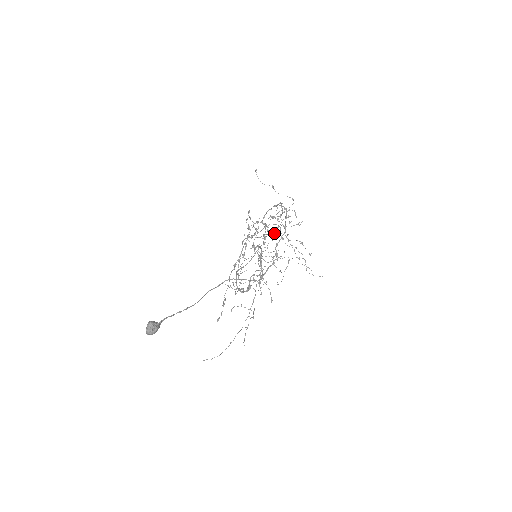
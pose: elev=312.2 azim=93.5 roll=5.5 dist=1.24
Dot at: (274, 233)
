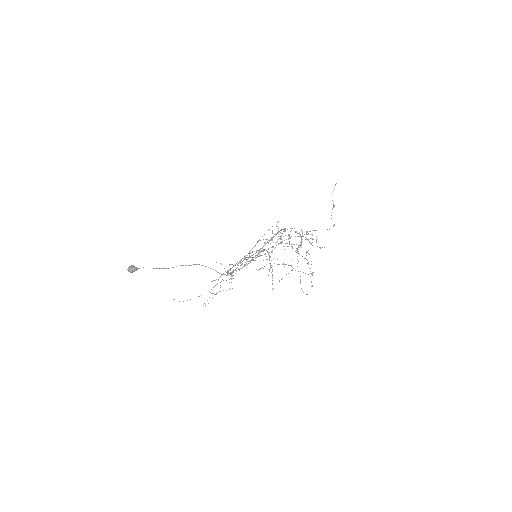
Dot at: occluded
